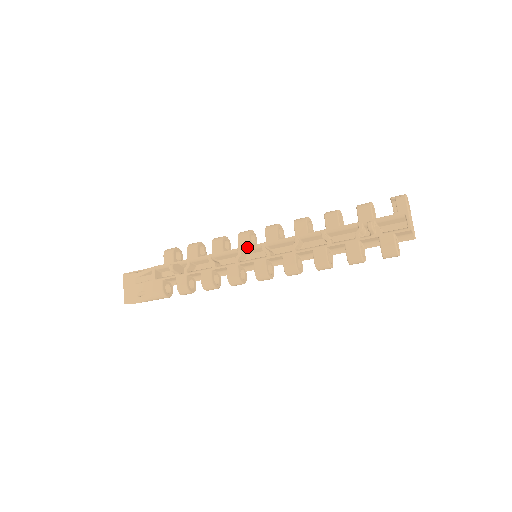
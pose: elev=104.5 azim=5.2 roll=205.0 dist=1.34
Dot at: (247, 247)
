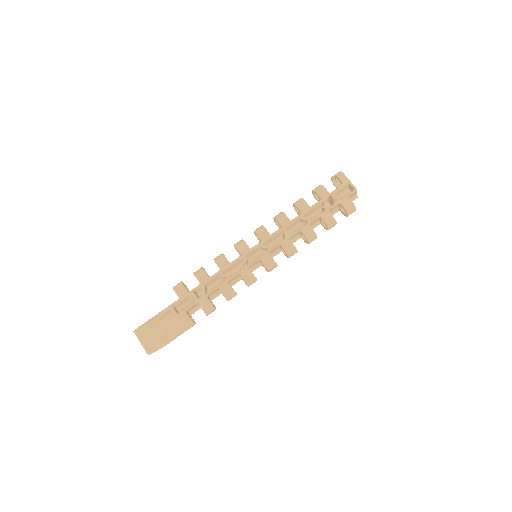
Dot at: (249, 251)
